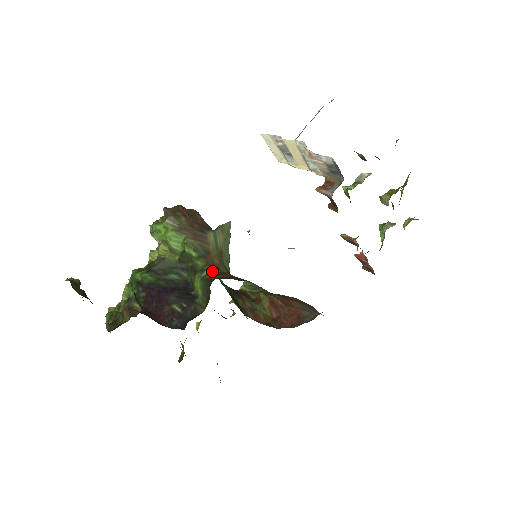
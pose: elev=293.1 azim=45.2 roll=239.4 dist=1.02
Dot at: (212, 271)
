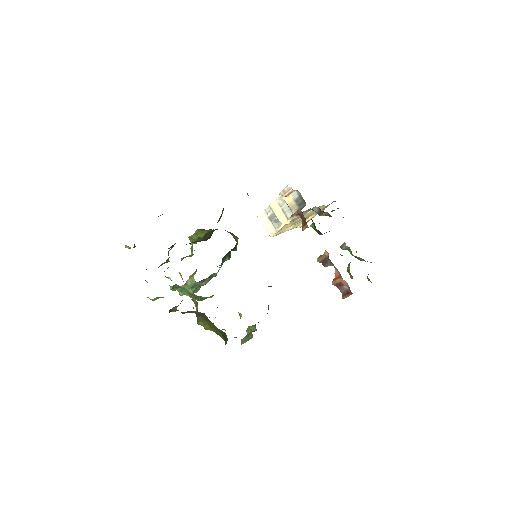
Dot at: occluded
